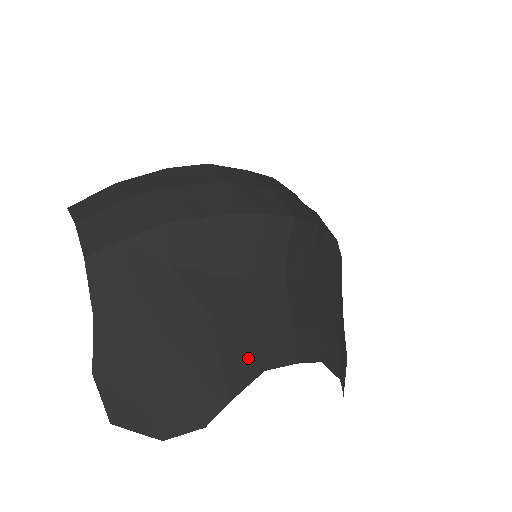
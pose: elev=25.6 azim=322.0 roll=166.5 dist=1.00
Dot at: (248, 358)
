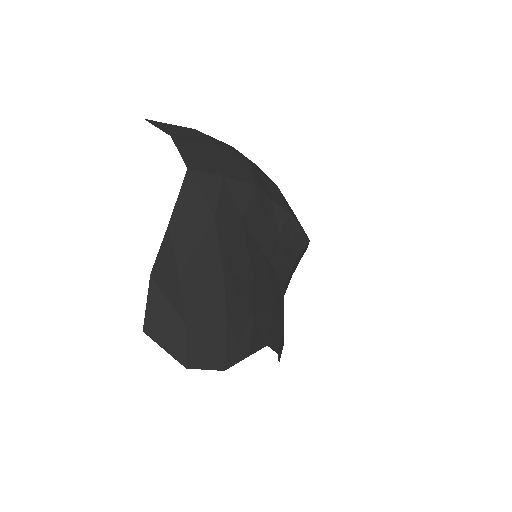
Dot at: (264, 328)
